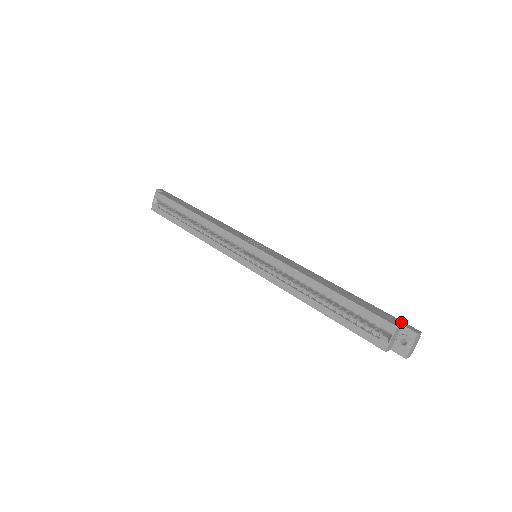
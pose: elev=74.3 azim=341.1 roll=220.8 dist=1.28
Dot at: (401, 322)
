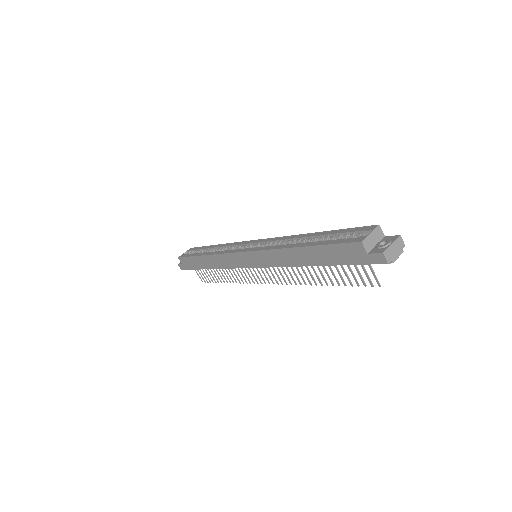
Dot at: occluded
